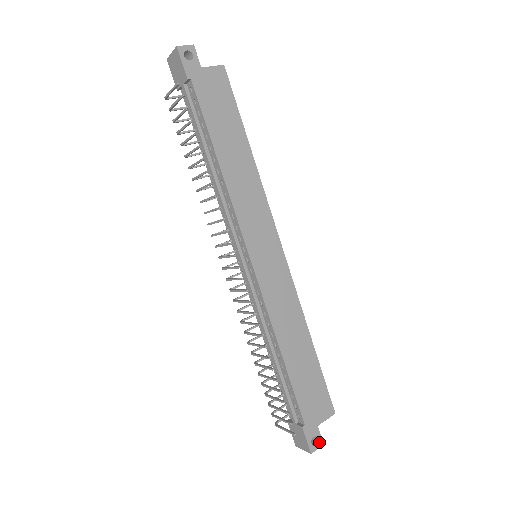
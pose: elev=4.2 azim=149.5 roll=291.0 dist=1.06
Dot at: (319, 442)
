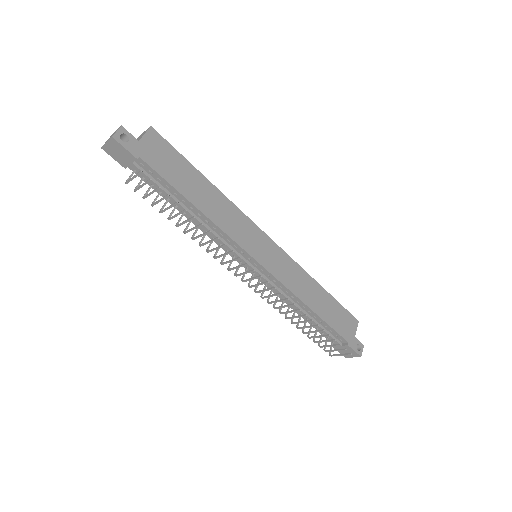
Dot at: (361, 346)
